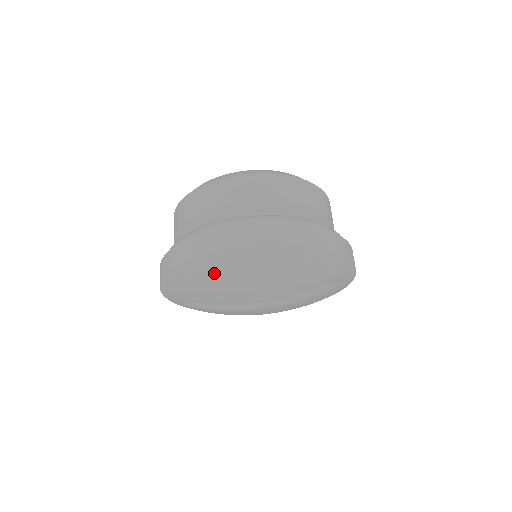
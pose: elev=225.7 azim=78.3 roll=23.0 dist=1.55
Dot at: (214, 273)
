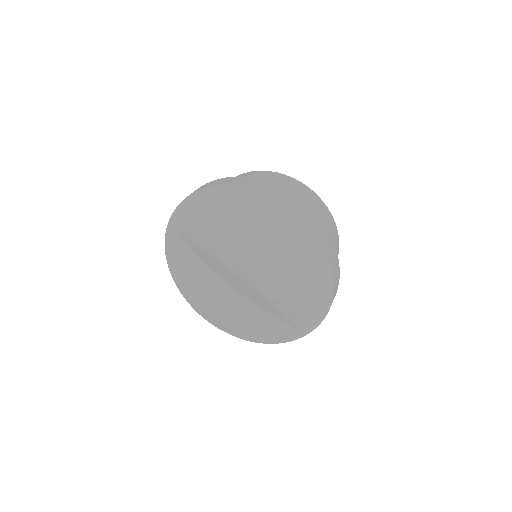
Dot at: (255, 213)
